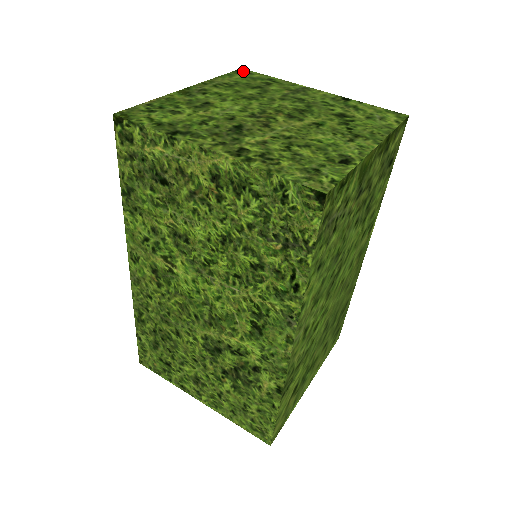
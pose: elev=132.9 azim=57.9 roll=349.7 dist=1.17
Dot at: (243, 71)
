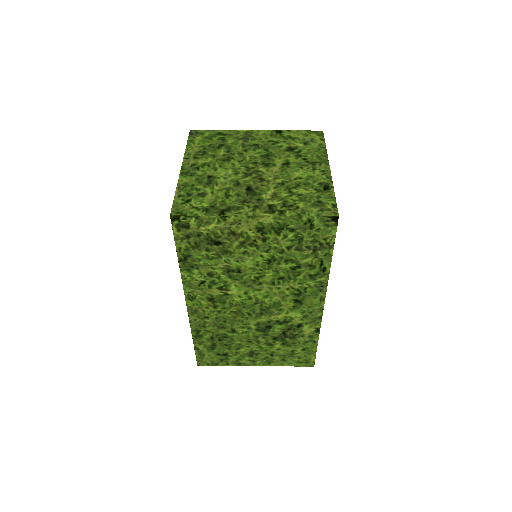
Dot at: (194, 133)
